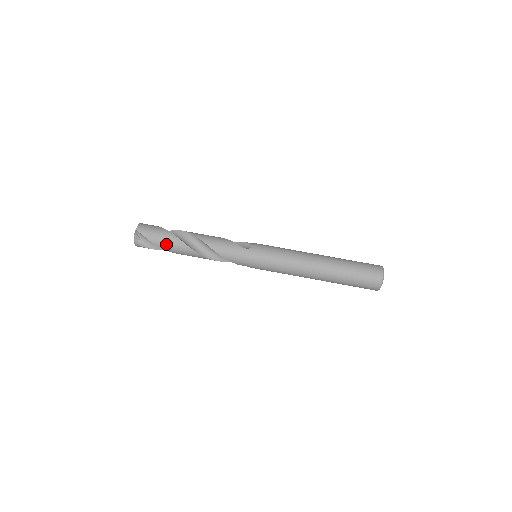
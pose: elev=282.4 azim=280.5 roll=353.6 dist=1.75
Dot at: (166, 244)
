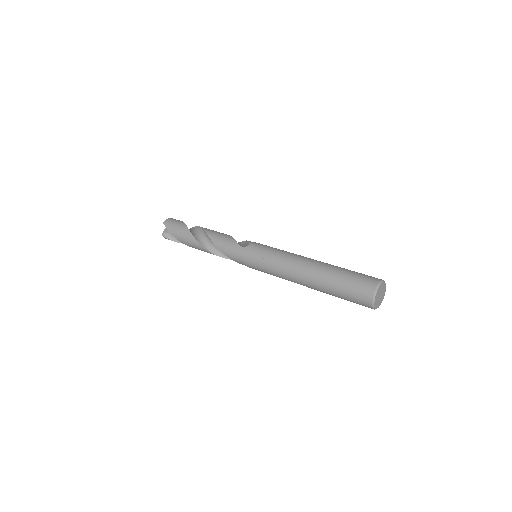
Dot at: (182, 238)
